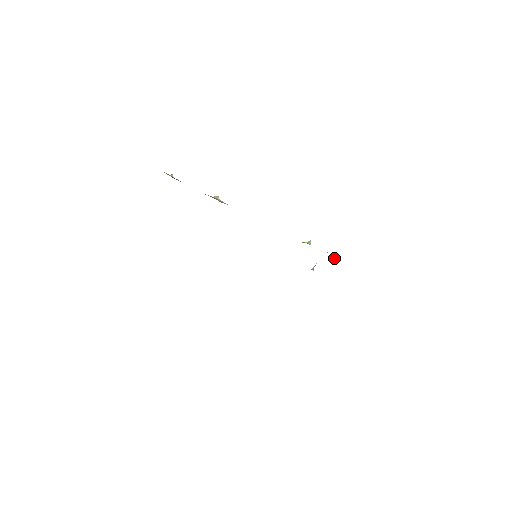
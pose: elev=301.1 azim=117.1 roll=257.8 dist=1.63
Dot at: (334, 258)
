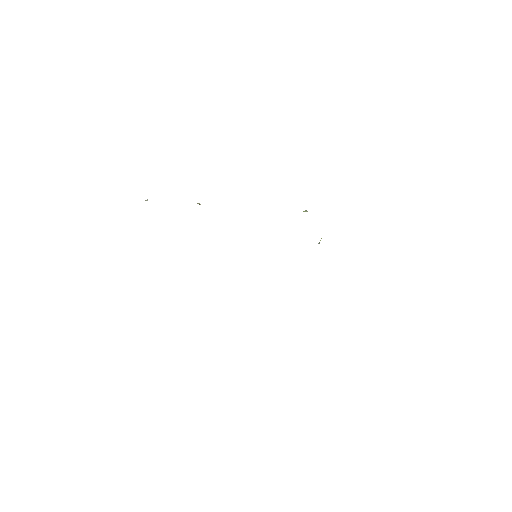
Dot at: occluded
